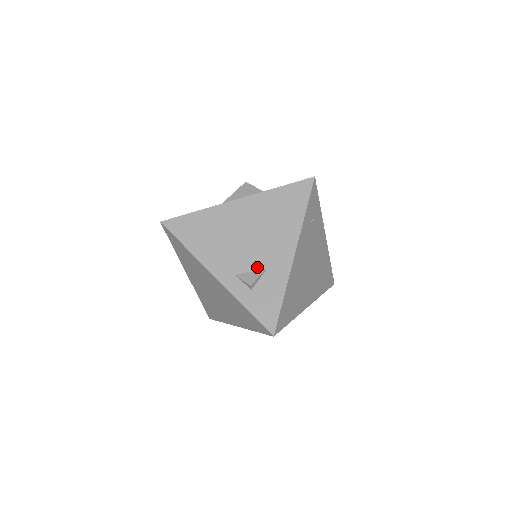
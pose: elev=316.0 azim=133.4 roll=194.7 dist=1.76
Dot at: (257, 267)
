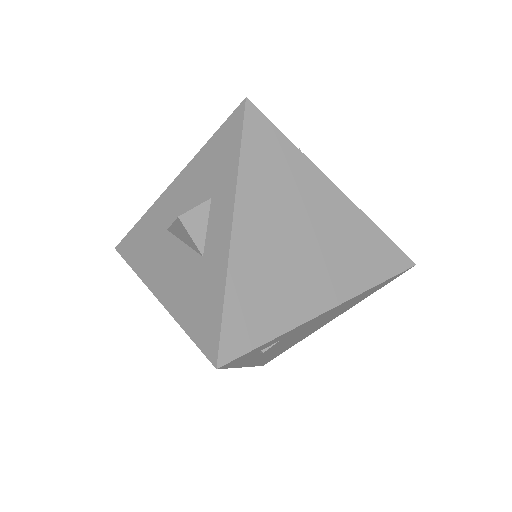
Dot at: occluded
